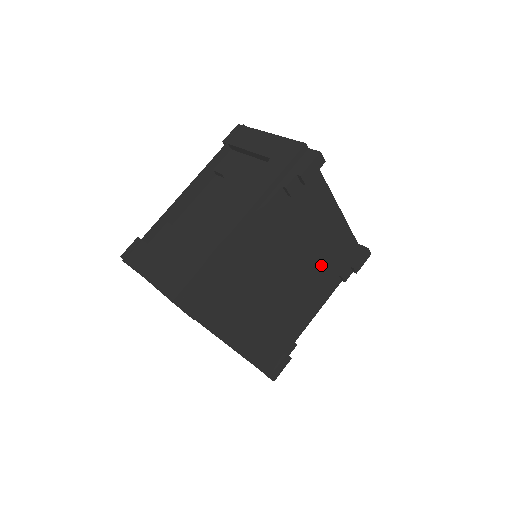
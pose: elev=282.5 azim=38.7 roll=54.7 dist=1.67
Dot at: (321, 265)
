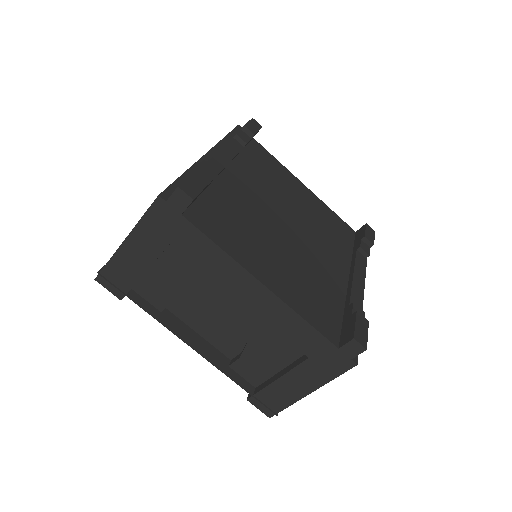
Dot at: (328, 237)
